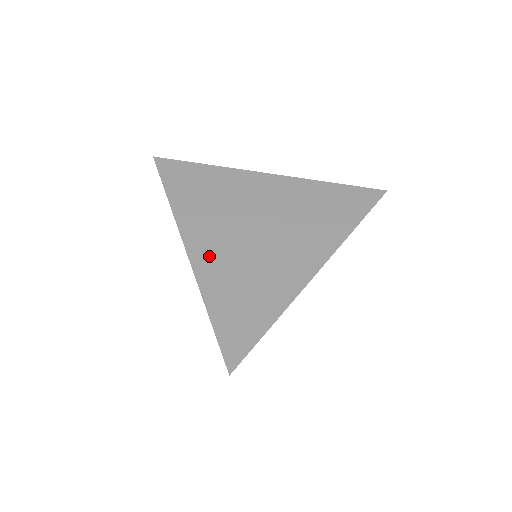
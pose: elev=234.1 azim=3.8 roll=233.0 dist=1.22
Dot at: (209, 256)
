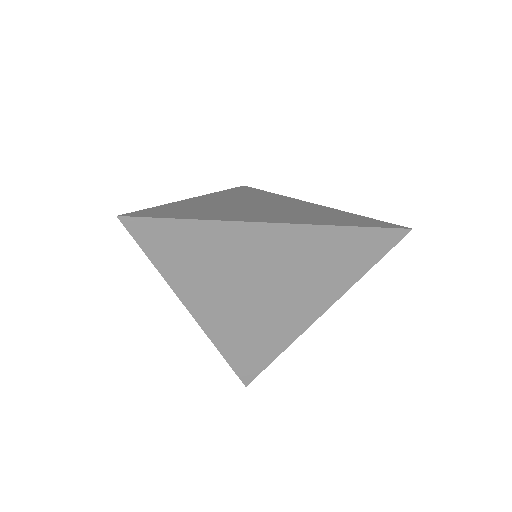
Dot at: (205, 201)
